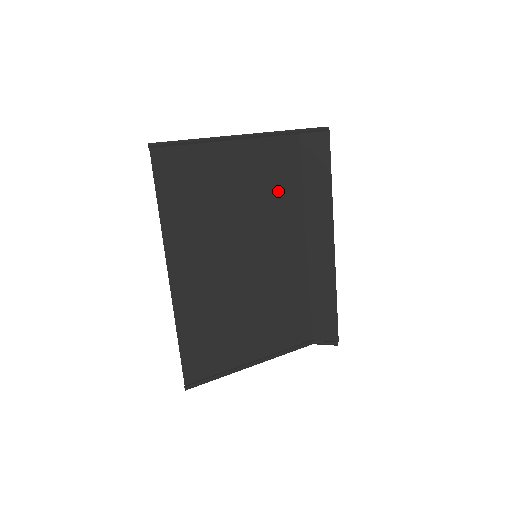
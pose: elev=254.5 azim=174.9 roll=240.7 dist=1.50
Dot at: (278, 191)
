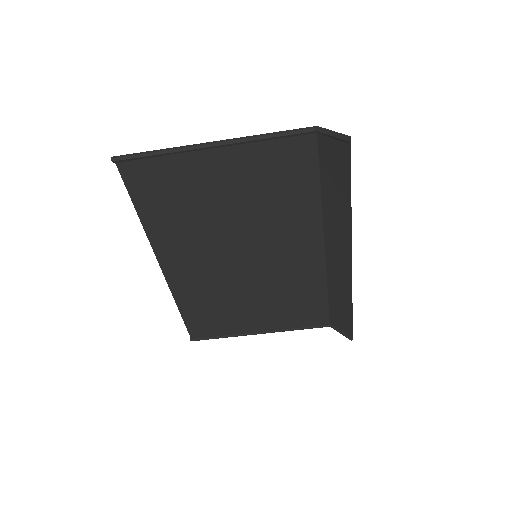
Dot at: (284, 196)
